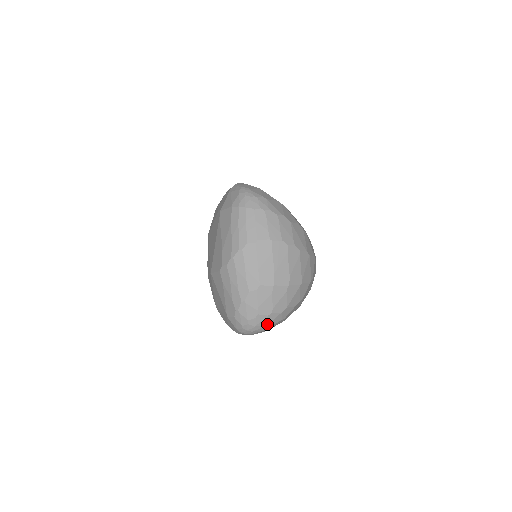
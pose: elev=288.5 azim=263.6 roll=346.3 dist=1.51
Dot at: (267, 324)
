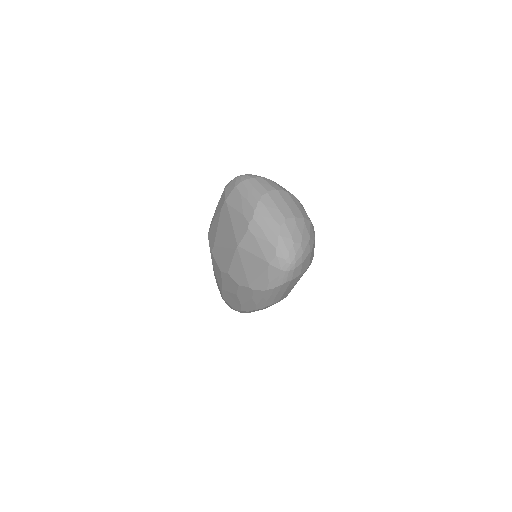
Dot at: (303, 253)
